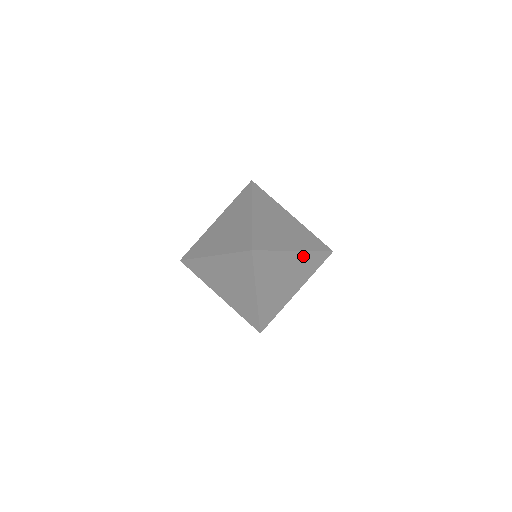
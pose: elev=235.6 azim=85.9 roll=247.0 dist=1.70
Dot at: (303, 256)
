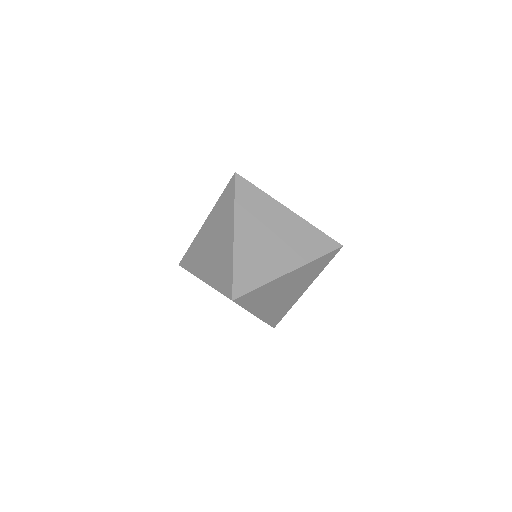
Dot at: (302, 269)
